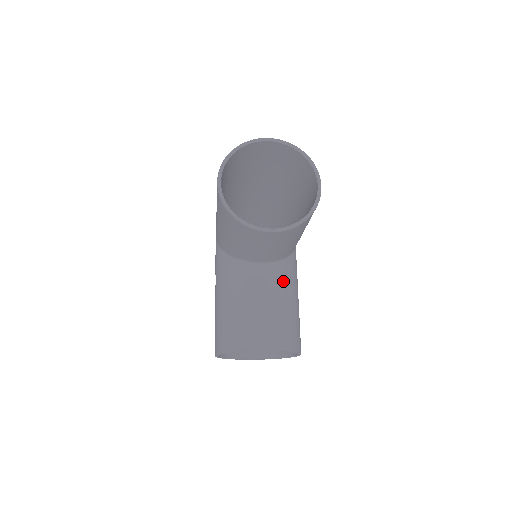
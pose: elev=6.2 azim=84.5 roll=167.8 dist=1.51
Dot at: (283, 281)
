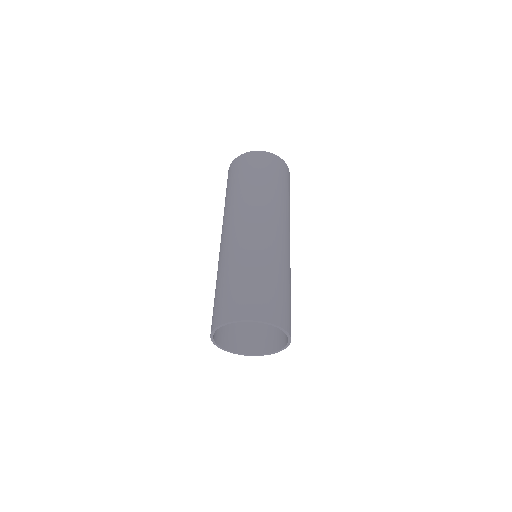
Dot at: occluded
